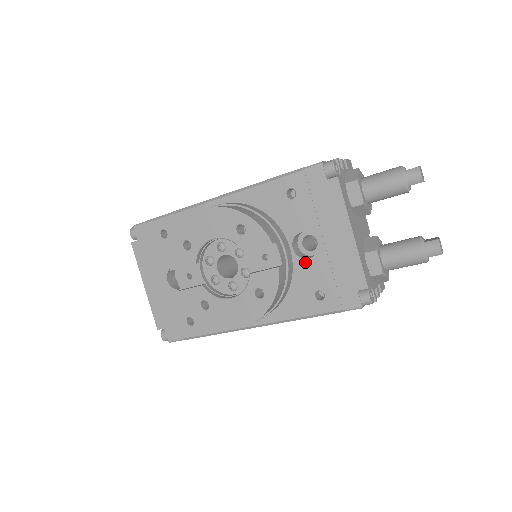
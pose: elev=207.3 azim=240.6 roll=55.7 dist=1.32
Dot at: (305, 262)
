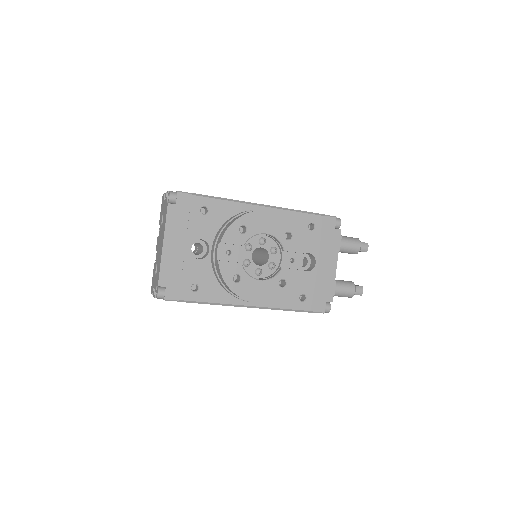
Dot at: (303, 273)
